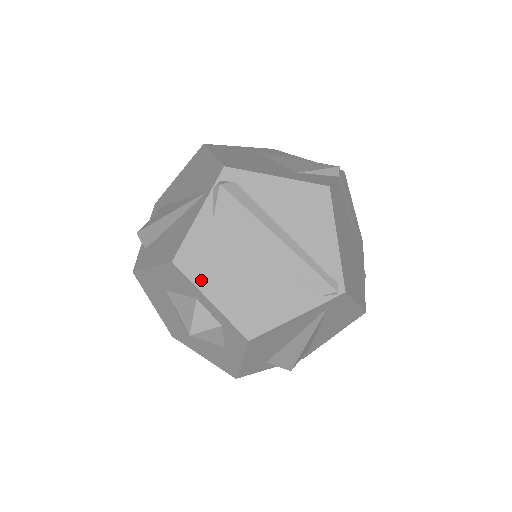
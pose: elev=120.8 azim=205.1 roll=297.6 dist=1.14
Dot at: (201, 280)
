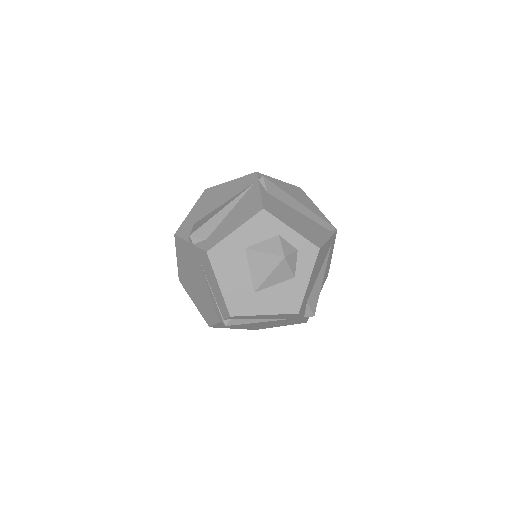
Dot at: (281, 218)
